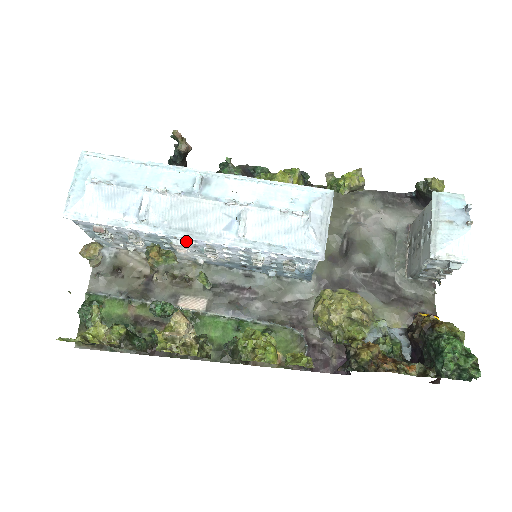
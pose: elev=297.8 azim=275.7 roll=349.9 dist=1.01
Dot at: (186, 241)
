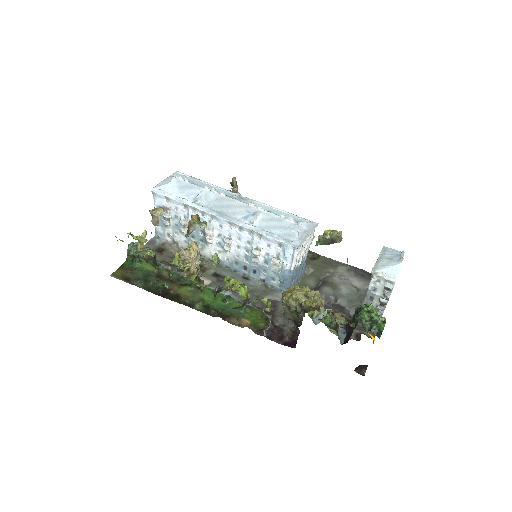
Dot at: (216, 227)
